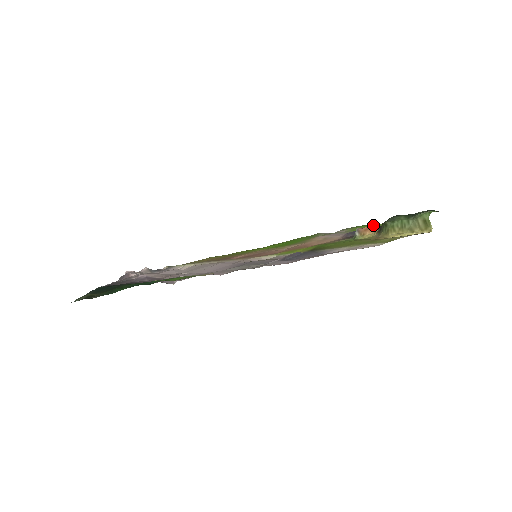
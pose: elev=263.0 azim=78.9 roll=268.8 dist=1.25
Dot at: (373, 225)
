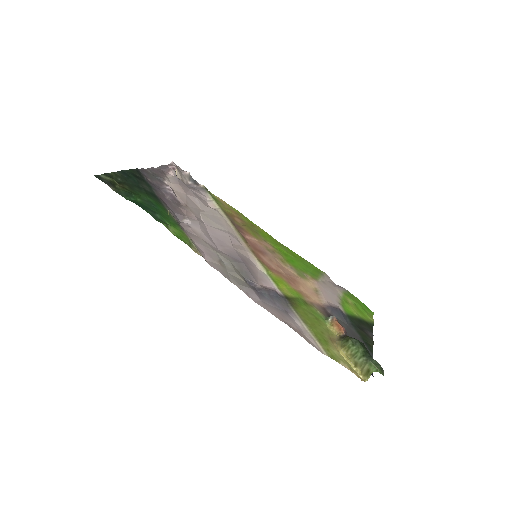
Dot at: (343, 328)
